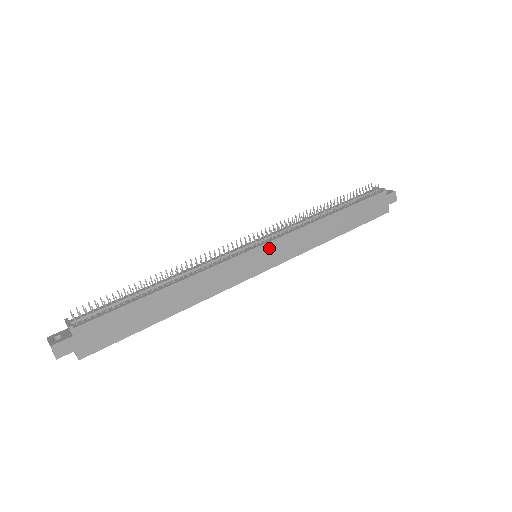
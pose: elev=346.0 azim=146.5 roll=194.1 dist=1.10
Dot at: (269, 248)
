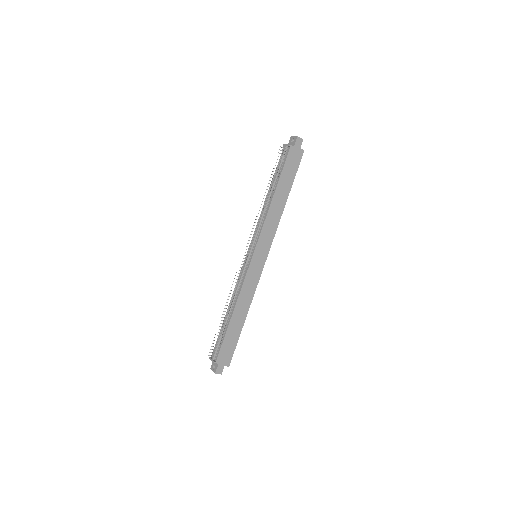
Dot at: (258, 250)
